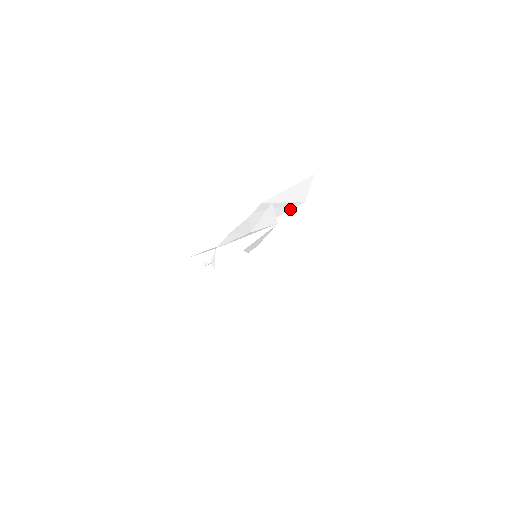
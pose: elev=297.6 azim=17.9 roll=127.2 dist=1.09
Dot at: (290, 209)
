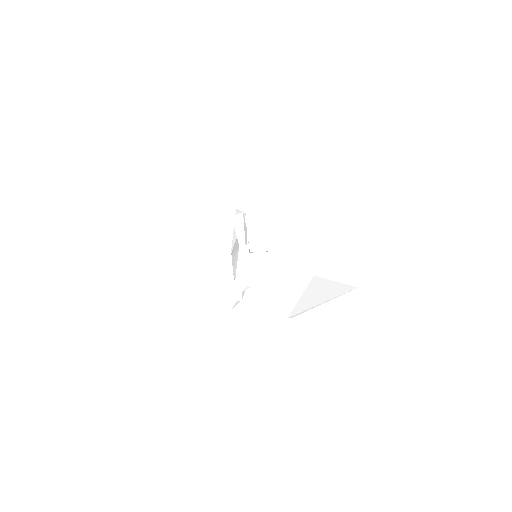
Dot at: occluded
